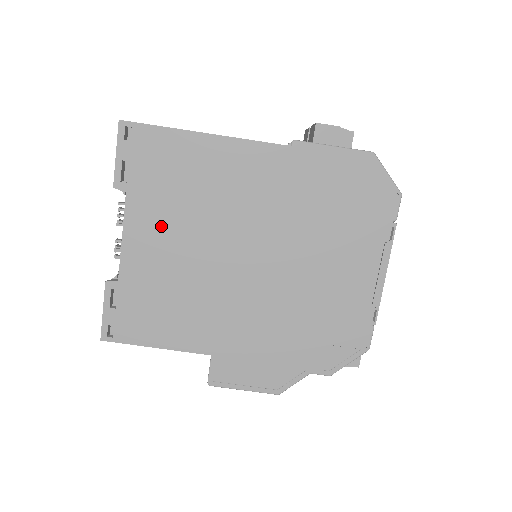
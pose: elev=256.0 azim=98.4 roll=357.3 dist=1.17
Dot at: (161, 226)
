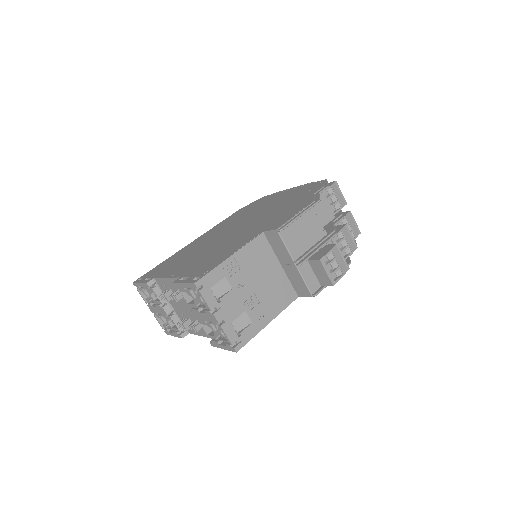
Dot at: (182, 263)
